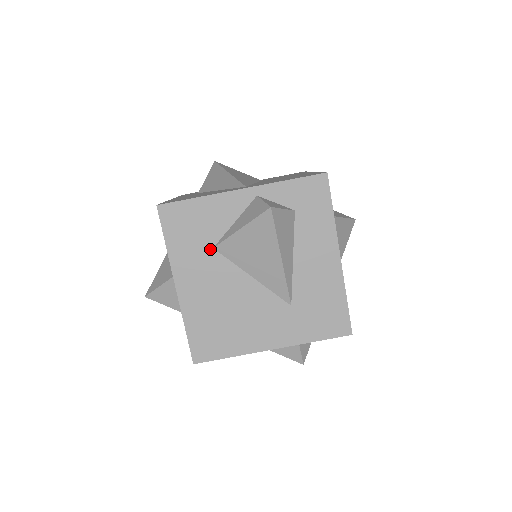
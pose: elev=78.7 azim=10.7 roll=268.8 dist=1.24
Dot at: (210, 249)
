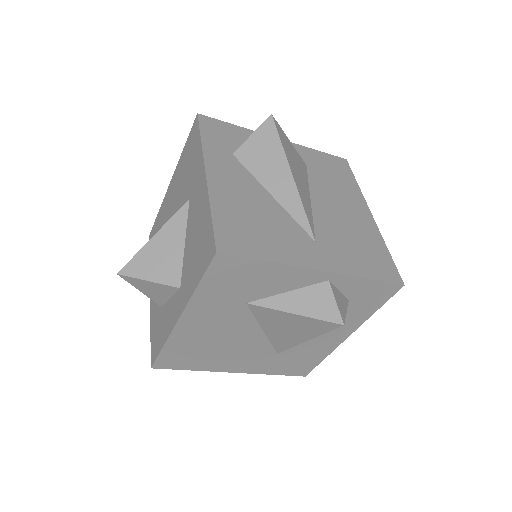
Dot at: (242, 303)
